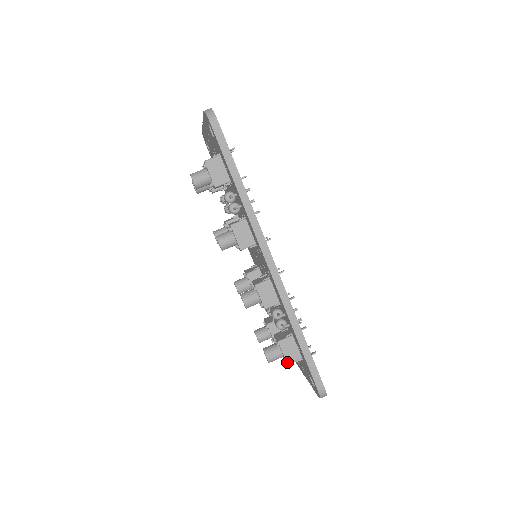
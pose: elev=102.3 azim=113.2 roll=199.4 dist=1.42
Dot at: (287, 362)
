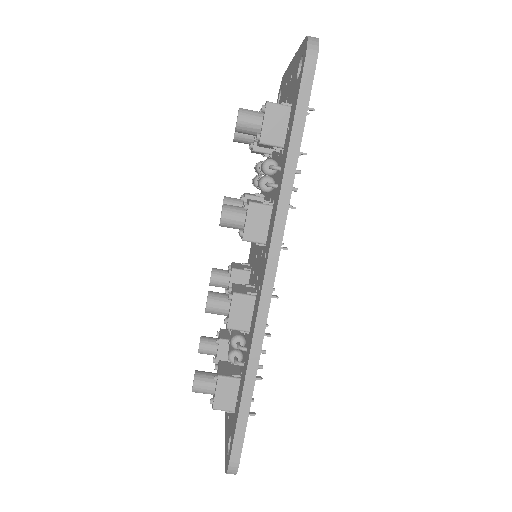
Dot at: (214, 405)
